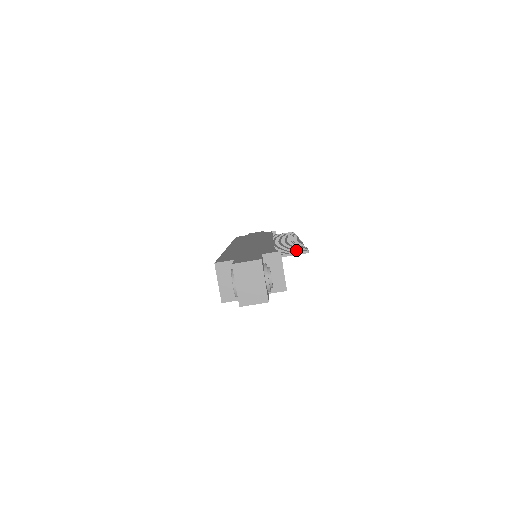
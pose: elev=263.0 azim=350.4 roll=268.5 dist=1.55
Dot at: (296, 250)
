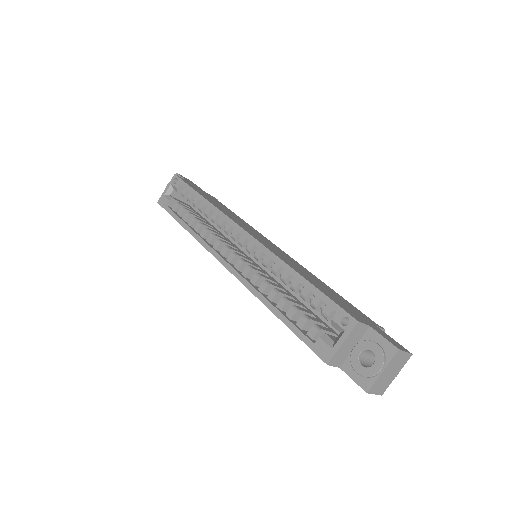
Dot at: occluded
